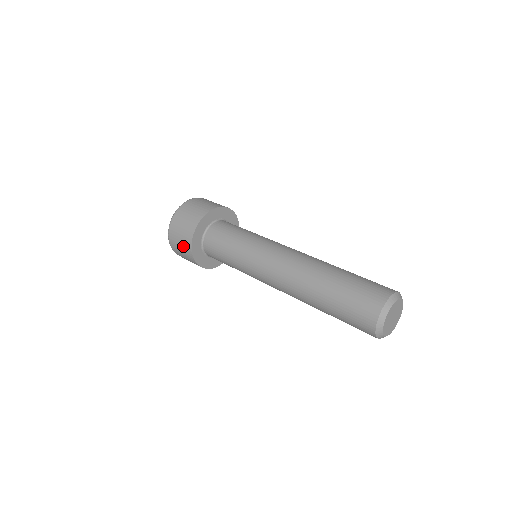
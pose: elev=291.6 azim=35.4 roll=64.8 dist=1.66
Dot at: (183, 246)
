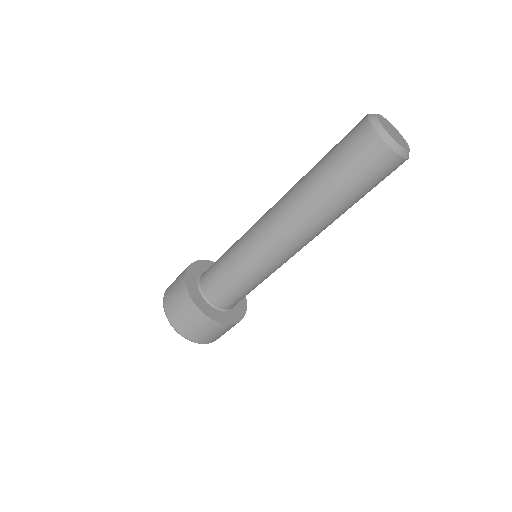
Dot at: (178, 294)
